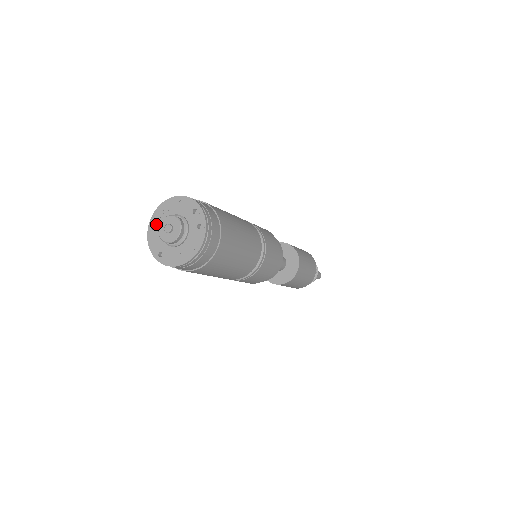
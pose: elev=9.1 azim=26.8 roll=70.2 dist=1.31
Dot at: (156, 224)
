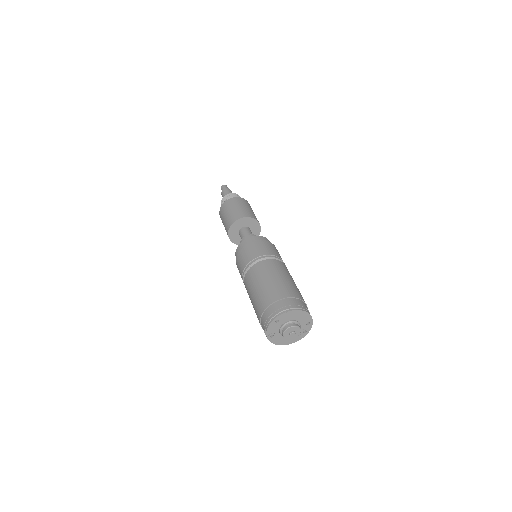
Dot at: (281, 320)
